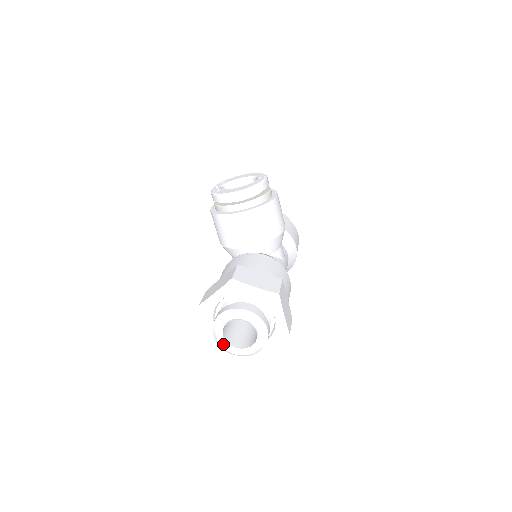
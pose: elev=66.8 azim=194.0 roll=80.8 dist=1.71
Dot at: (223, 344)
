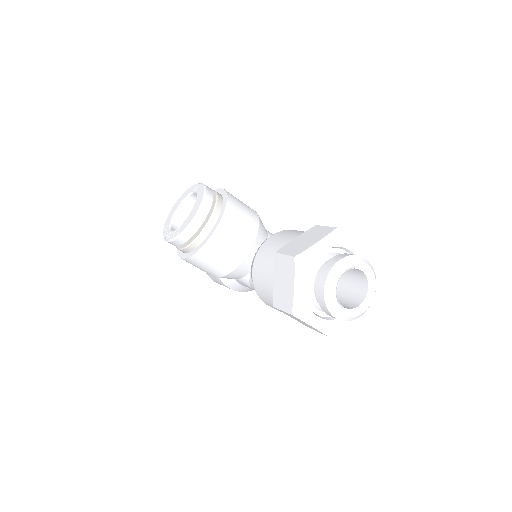
Dot at: (350, 314)
